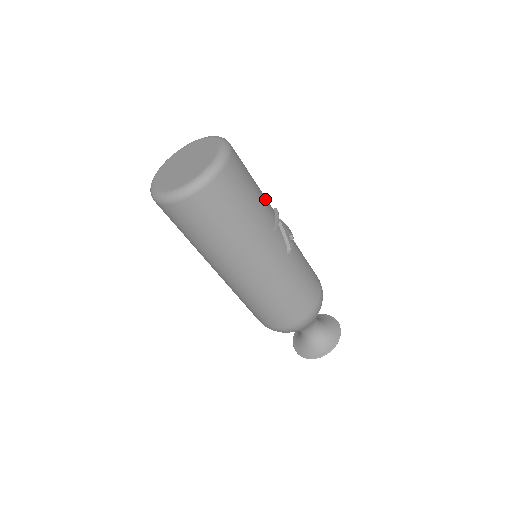
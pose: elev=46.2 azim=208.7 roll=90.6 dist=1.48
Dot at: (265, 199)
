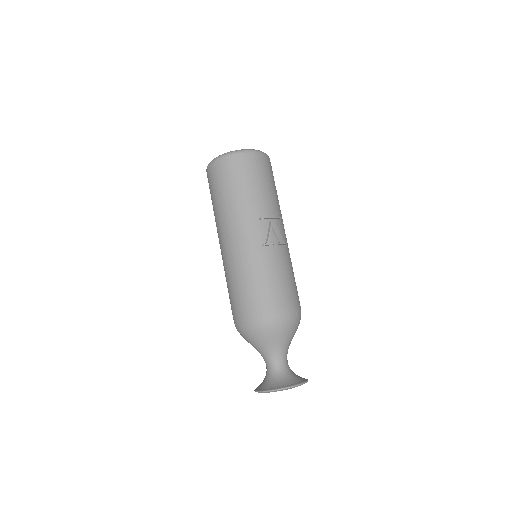
Dot at: (271, 201)
